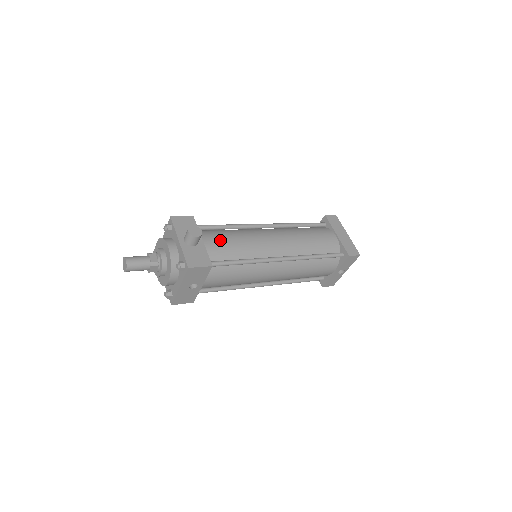
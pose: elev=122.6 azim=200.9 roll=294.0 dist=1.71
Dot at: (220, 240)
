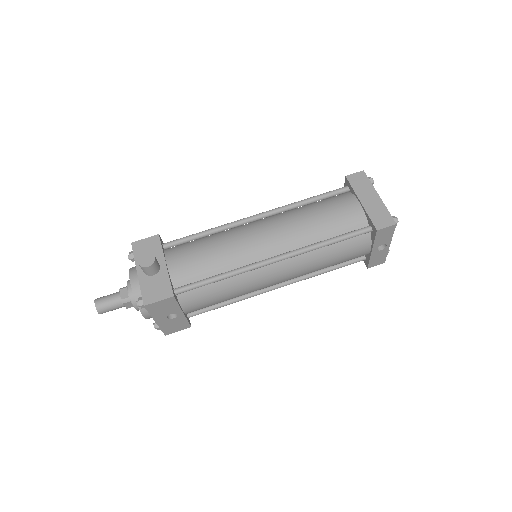
Dot at: (189, 257)
